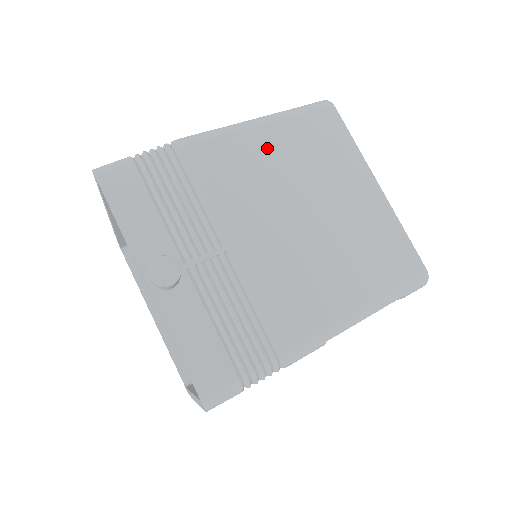
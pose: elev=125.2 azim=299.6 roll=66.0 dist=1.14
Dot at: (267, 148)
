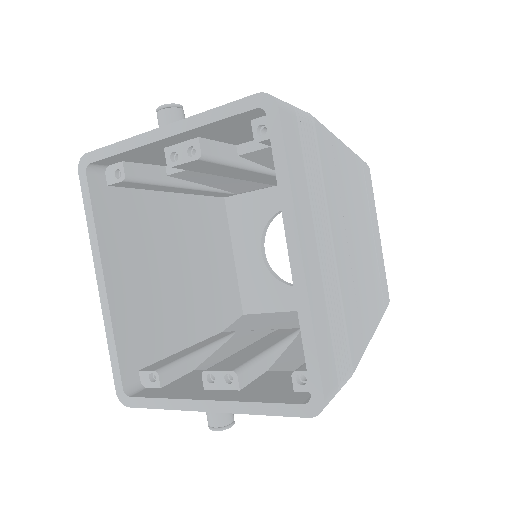
Dot at: occluded
